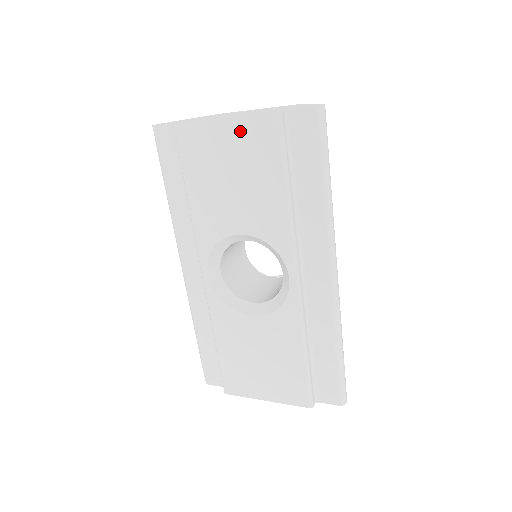
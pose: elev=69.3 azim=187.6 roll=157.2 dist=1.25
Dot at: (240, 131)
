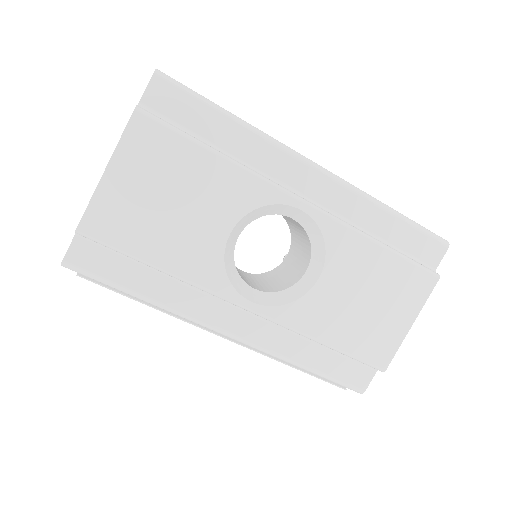
Dot at: (129, 160)
